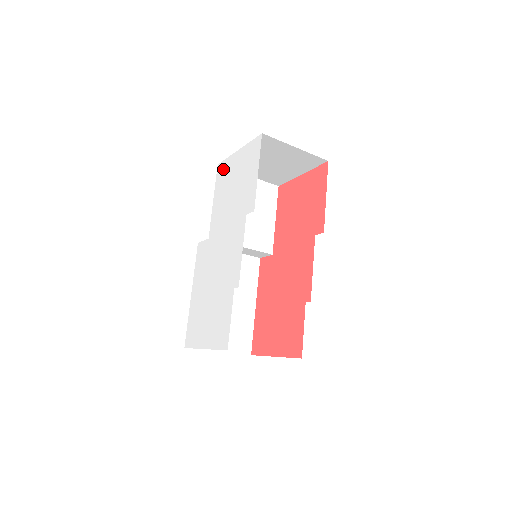
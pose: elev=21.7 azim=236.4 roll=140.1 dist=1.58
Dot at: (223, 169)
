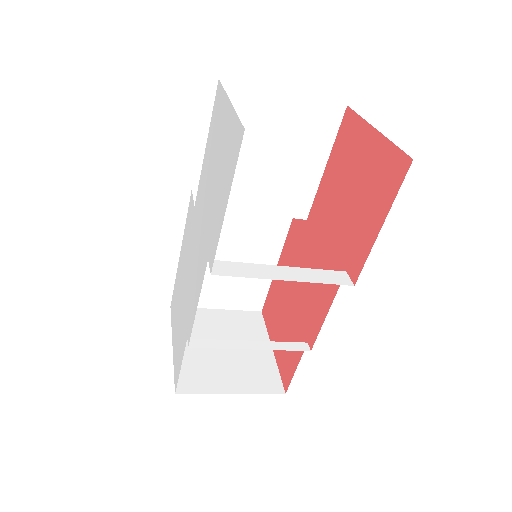
Dot at: (217, 105)
